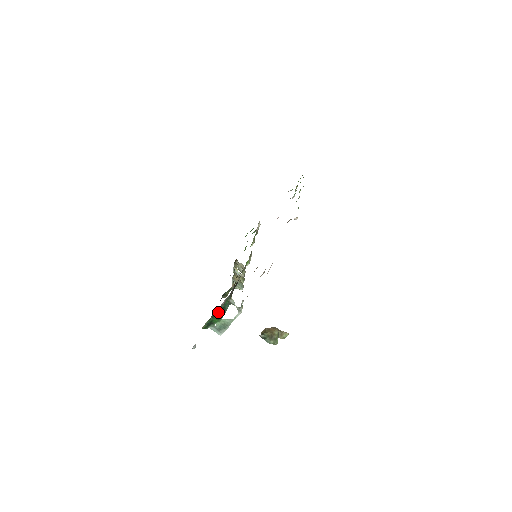
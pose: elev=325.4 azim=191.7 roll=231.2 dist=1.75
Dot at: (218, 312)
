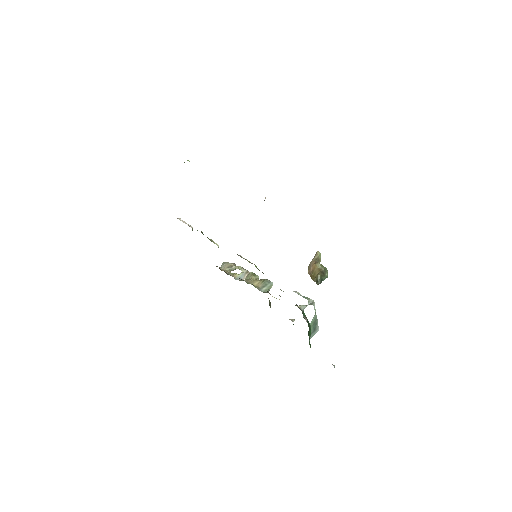
Dot at: (309, 328)
